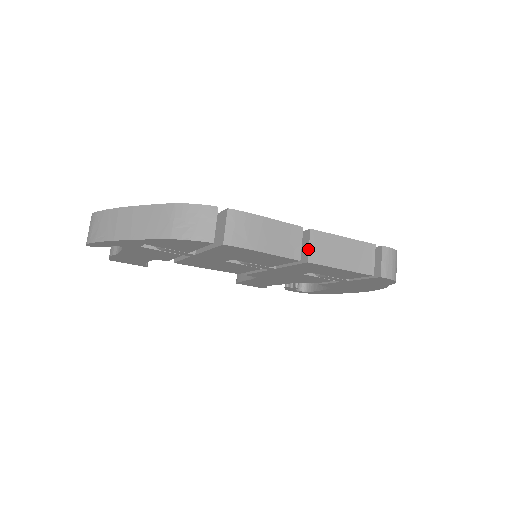
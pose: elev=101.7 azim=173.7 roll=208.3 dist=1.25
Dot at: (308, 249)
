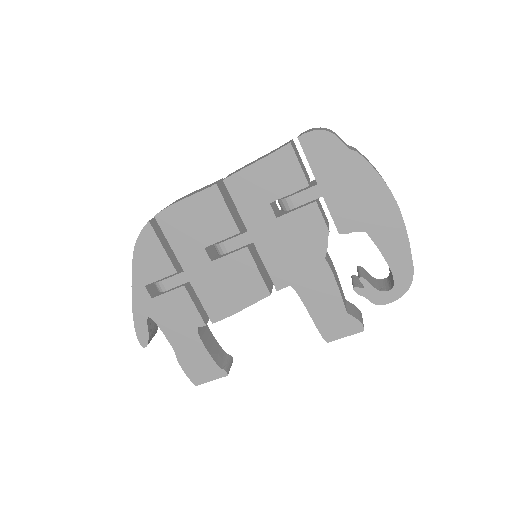
Dot at: occluded
